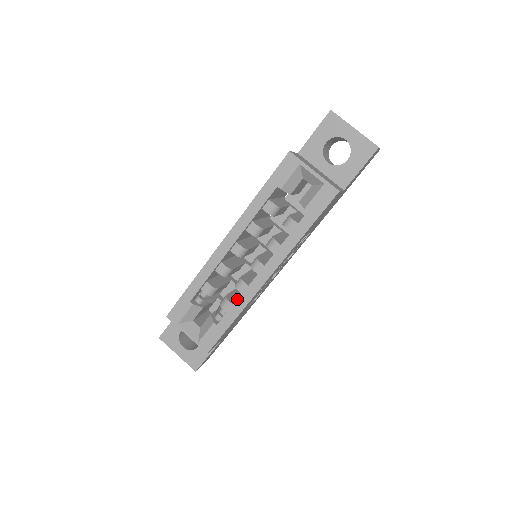
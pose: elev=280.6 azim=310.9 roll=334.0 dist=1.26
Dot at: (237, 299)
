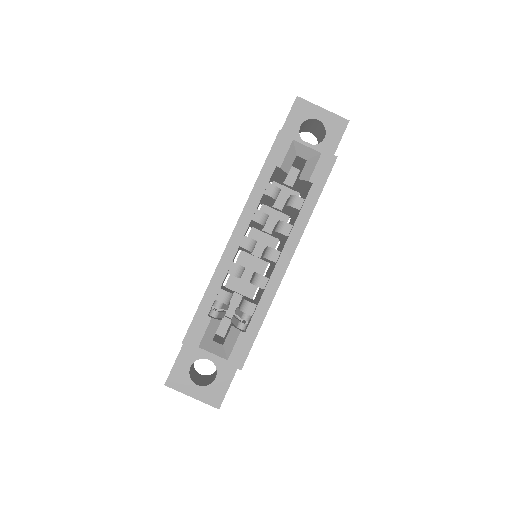
Dot at: (261, 295)
